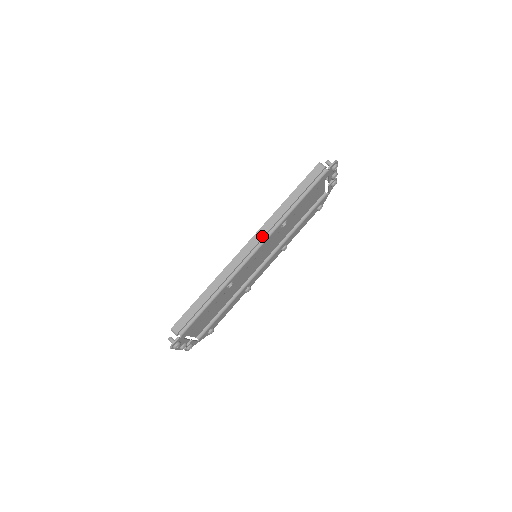
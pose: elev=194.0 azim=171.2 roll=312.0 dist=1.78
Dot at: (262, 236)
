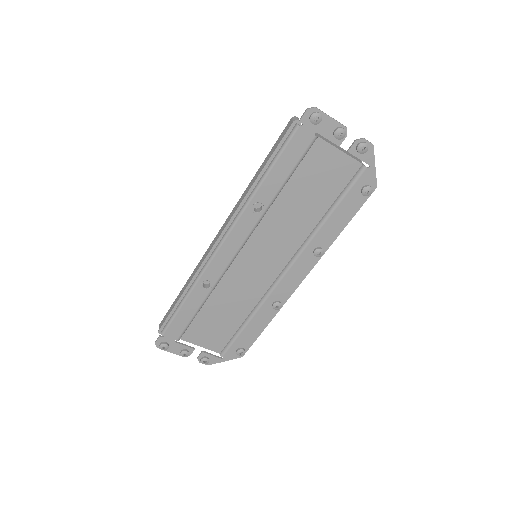
Dot at: (227, 224)
